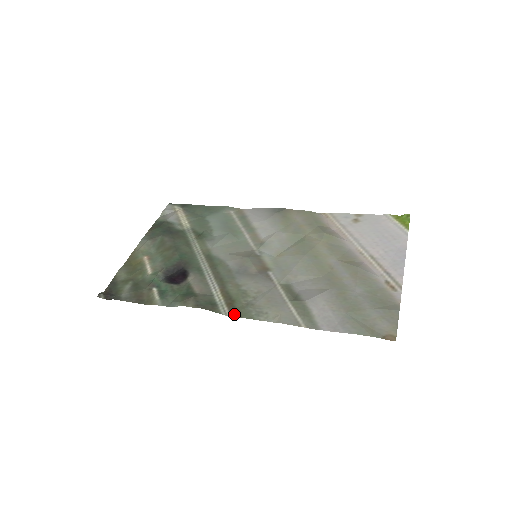
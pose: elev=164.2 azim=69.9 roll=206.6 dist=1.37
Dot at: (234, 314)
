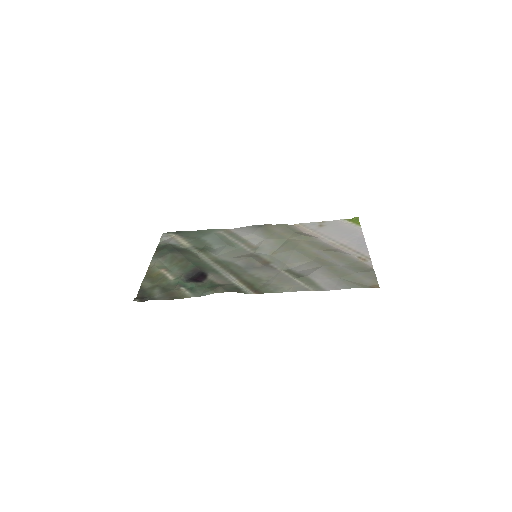
Dot at: (257, 292)
